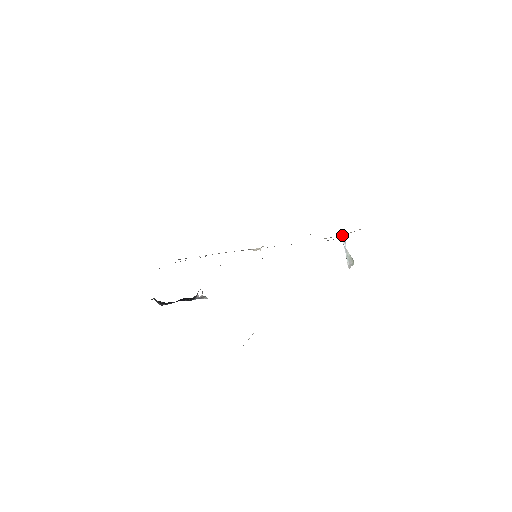
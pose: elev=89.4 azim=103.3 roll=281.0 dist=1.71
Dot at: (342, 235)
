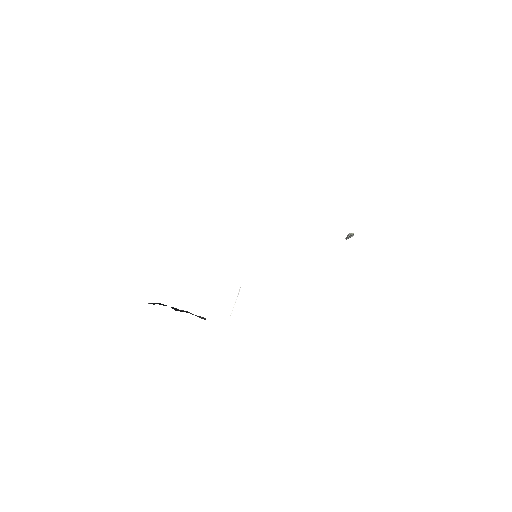
Dot at: occluded
